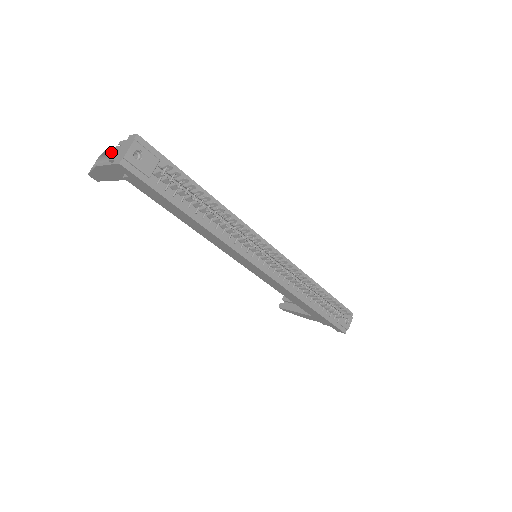
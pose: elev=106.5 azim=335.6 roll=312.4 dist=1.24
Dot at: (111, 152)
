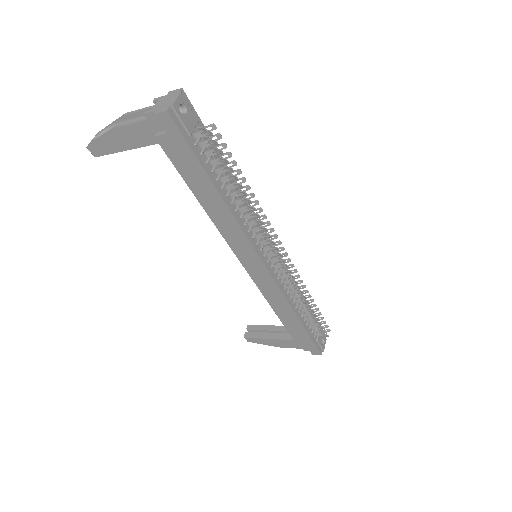
Dot at: (131, 116)
